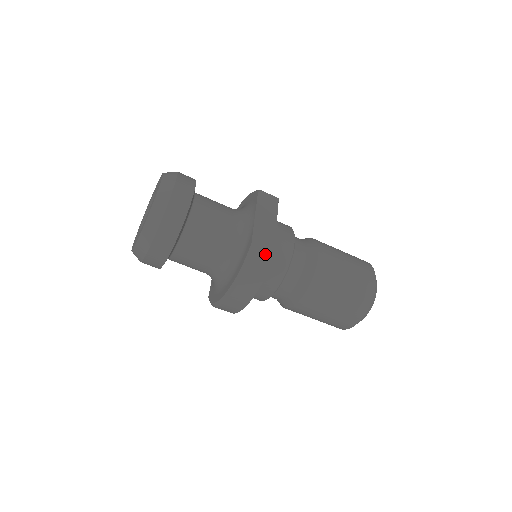
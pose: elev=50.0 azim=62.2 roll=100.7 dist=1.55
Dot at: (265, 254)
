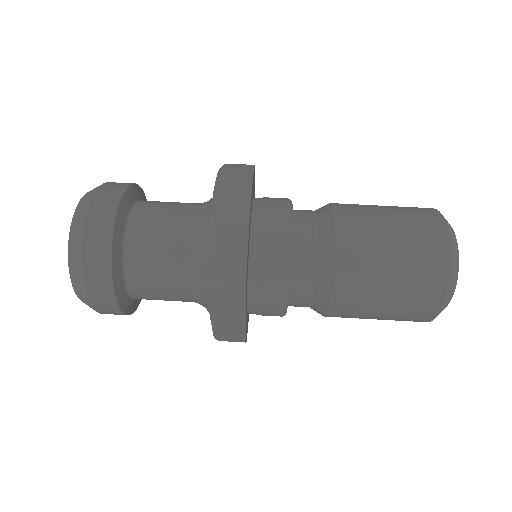
Dot at: occluded
